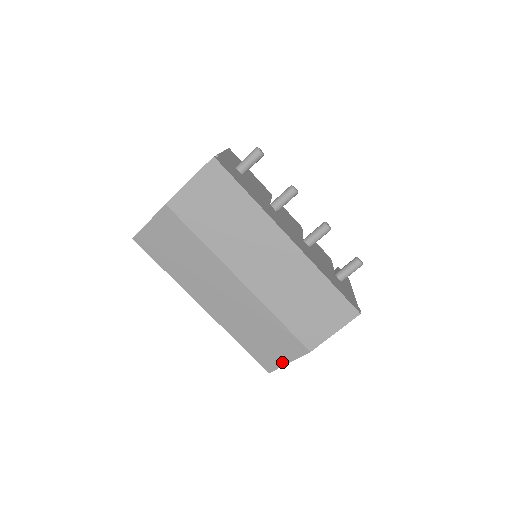
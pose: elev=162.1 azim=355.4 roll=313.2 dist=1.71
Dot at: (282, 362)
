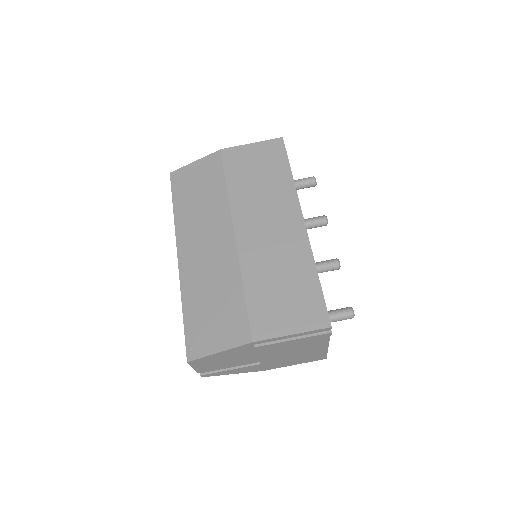
Dot at: (212, 349)
